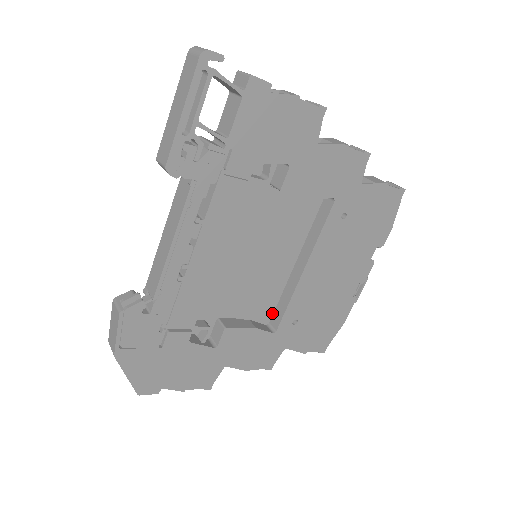
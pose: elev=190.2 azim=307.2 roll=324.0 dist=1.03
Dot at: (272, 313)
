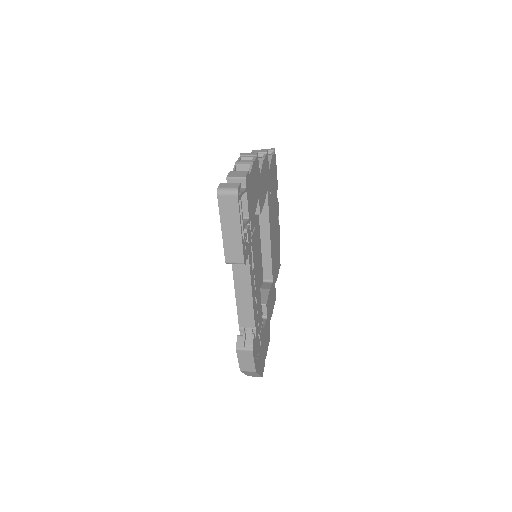
Dot at: (262, 274)
